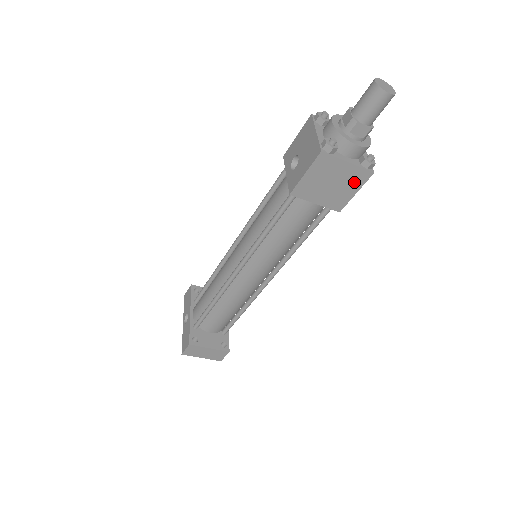
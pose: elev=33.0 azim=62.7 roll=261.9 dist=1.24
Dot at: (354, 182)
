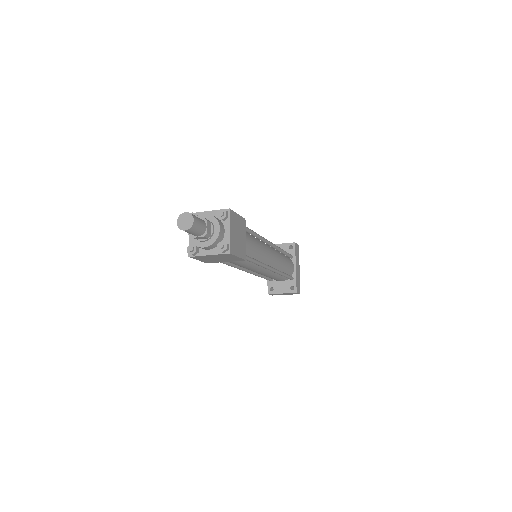
Dot at: (228, 256)
